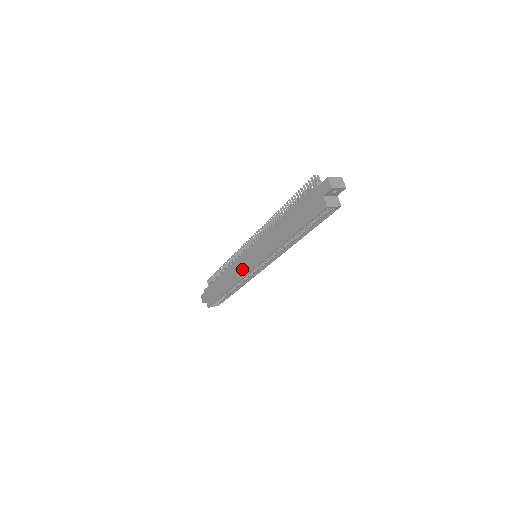
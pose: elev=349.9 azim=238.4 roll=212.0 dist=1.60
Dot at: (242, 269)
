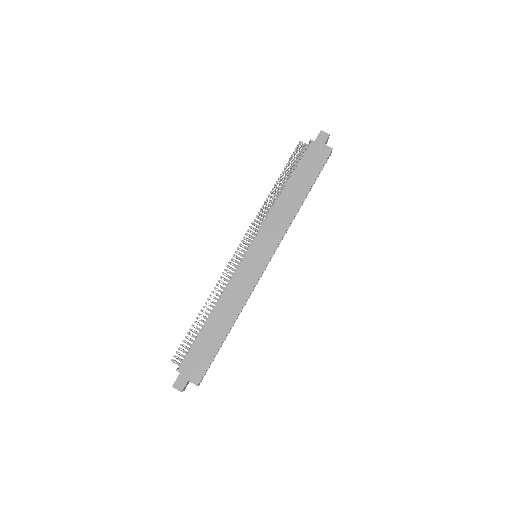
Dot at: (249, 277)
